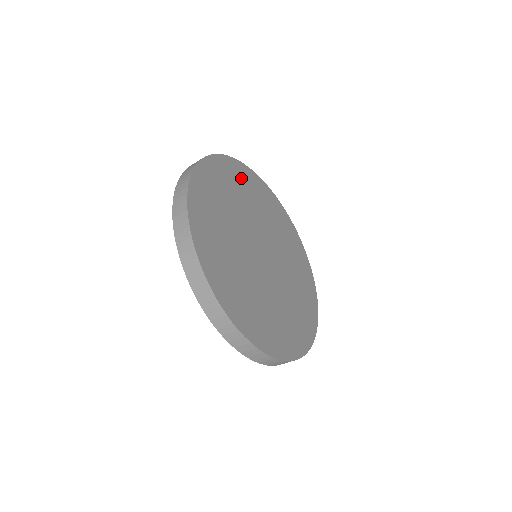
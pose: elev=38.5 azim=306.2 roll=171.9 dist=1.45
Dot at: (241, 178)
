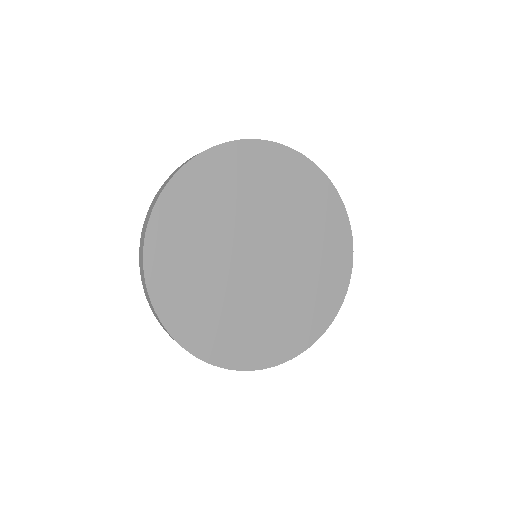
Dot at: (264, 165)
